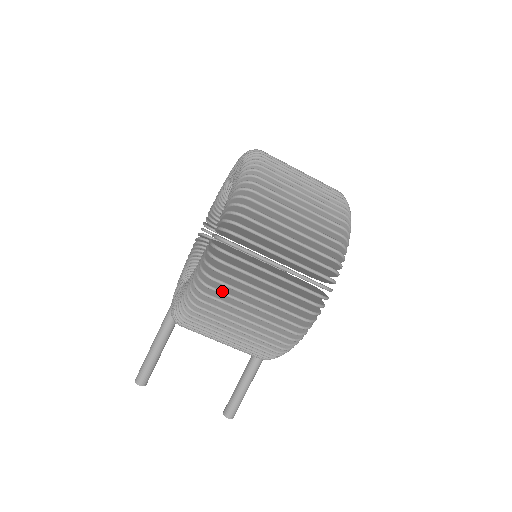
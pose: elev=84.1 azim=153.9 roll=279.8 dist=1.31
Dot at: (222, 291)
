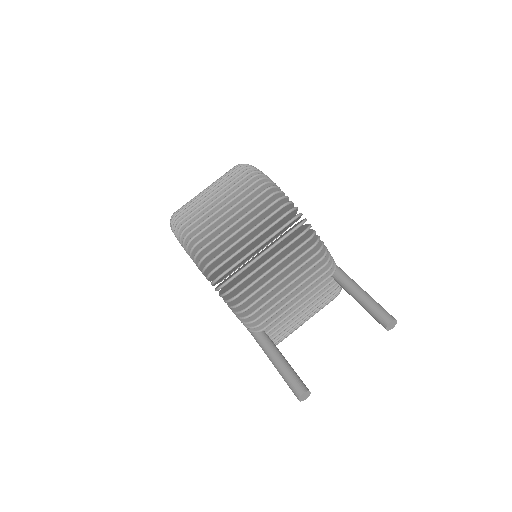
Dot at: (209, 241)
